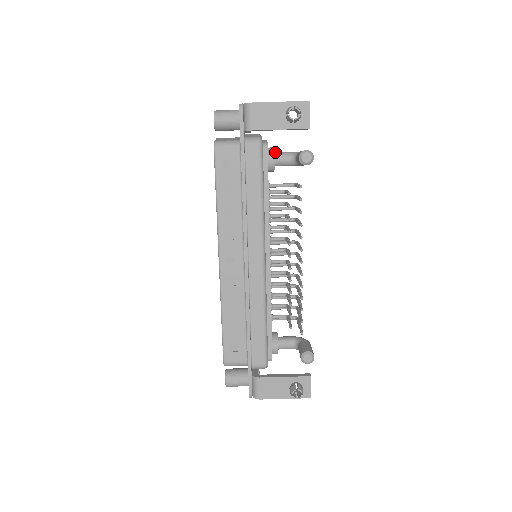
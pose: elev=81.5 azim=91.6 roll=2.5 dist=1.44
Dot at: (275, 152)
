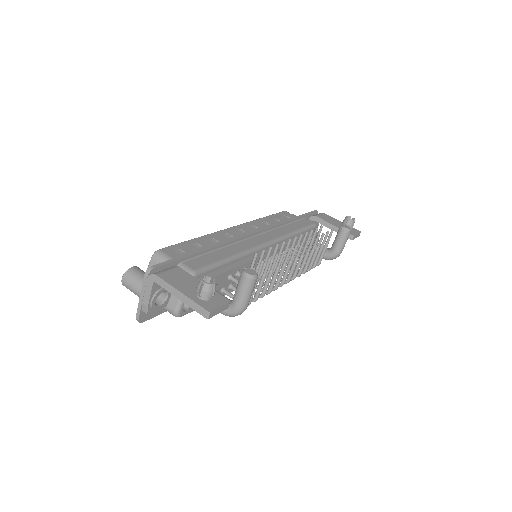
Dot at: occluded
